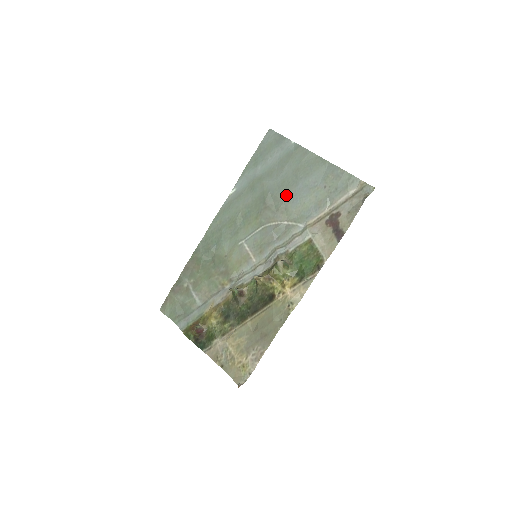
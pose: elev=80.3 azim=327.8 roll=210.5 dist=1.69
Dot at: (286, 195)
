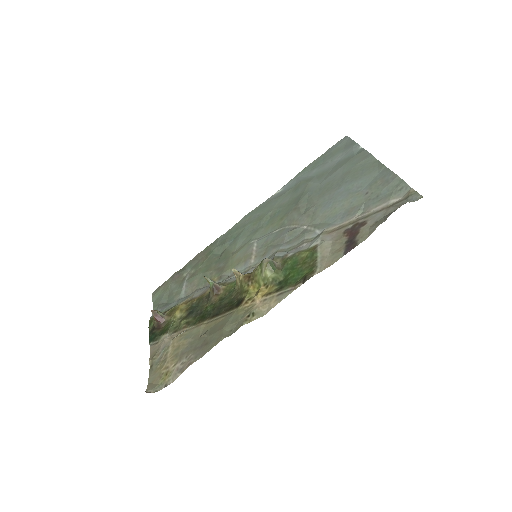
Dot at: (322, 198)
